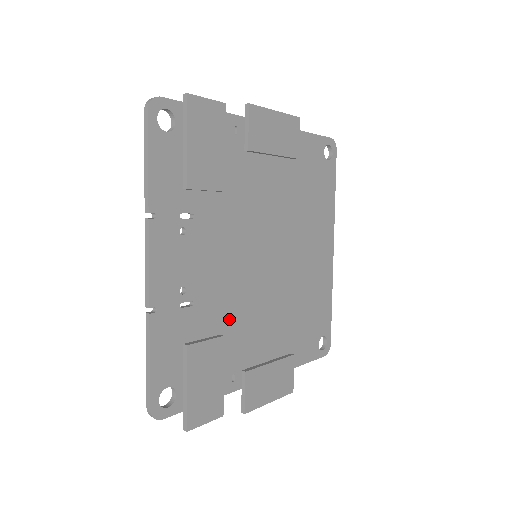
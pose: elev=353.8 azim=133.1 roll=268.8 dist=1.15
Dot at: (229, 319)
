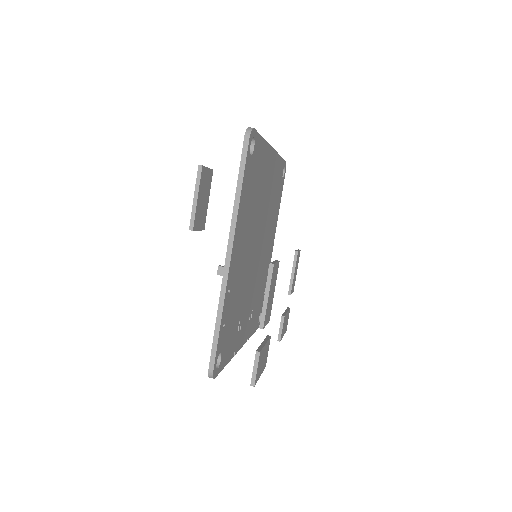
Dot at: (260, 278)
